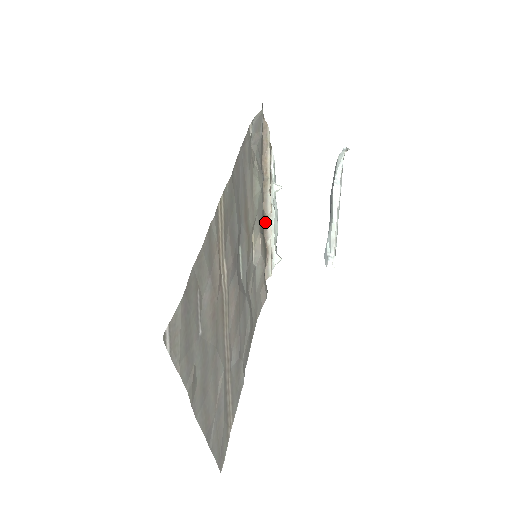
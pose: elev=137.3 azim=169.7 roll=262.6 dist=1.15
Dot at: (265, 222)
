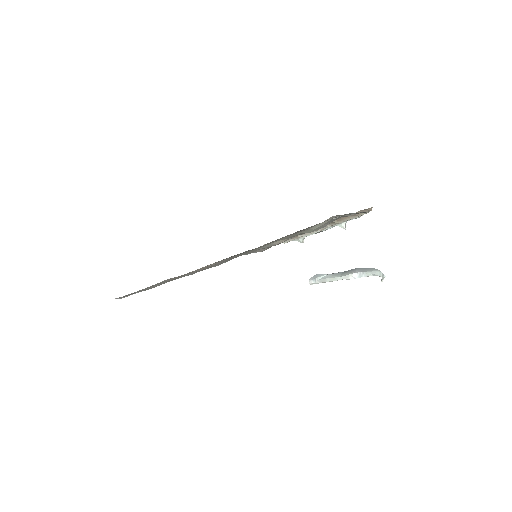
Dot at: occluded
